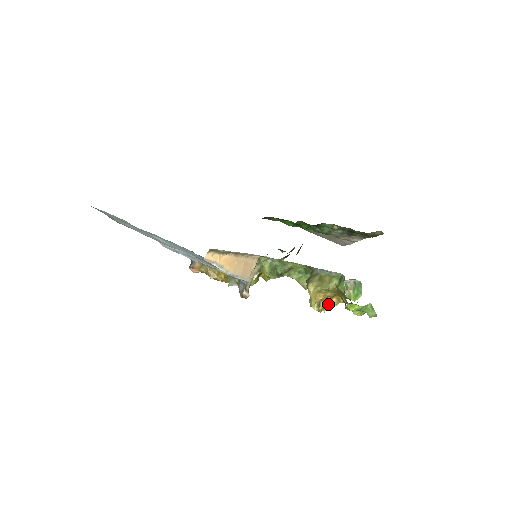
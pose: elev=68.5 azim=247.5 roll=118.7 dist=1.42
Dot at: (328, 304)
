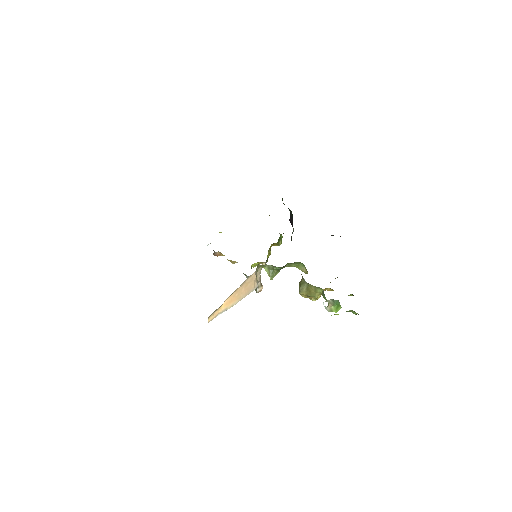
Dot at: occluded
